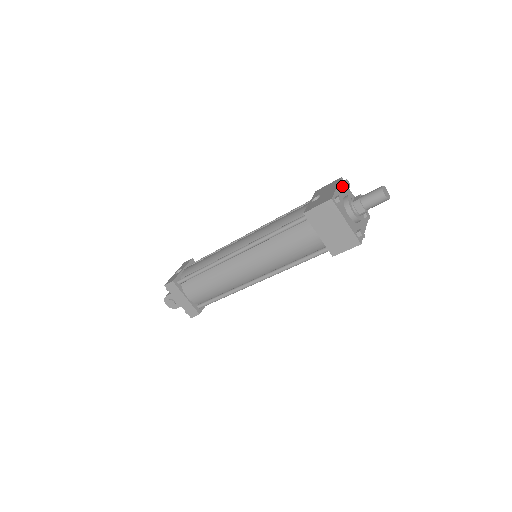
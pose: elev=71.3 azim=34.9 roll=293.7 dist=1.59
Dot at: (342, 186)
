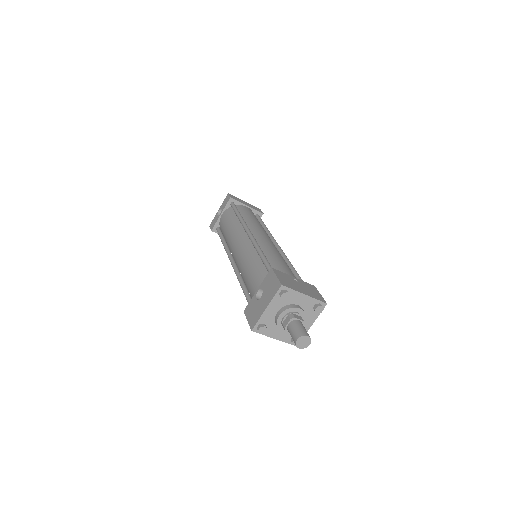
Dot at: (279, 298)
